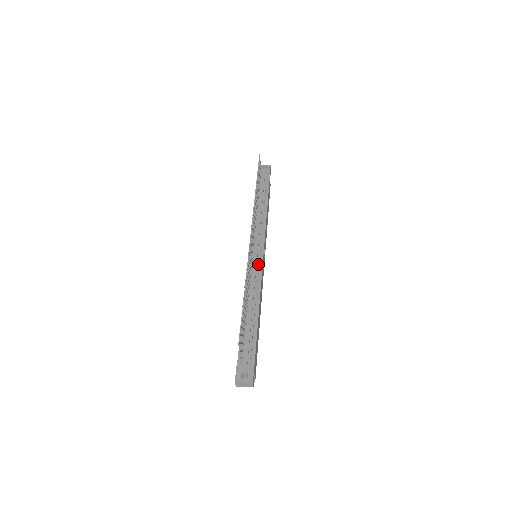
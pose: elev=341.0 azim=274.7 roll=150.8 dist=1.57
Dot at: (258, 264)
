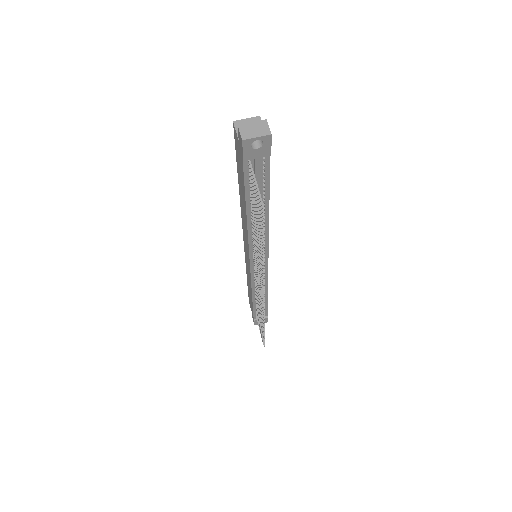
Dot at: occluded
